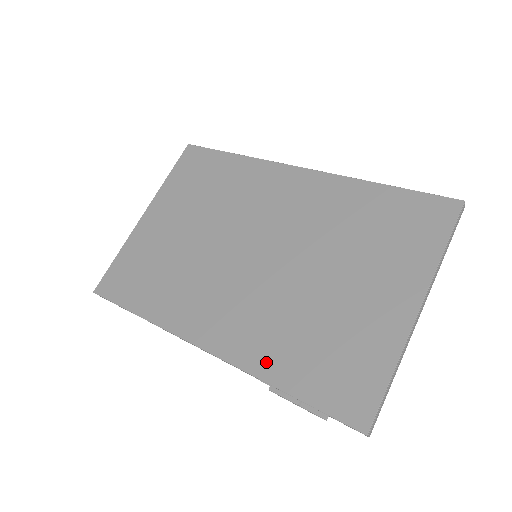
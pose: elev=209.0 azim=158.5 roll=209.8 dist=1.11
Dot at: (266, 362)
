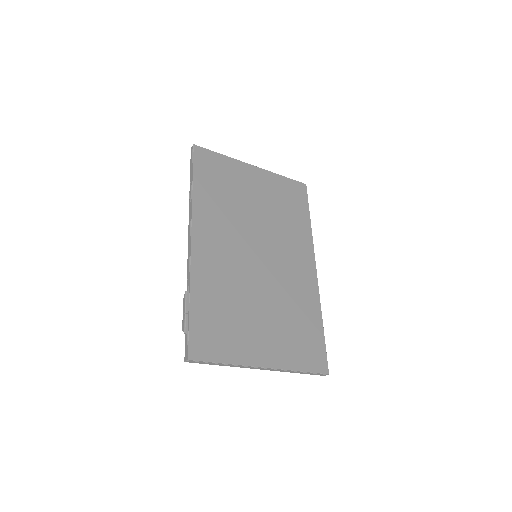
Dot at: (201, 284)
